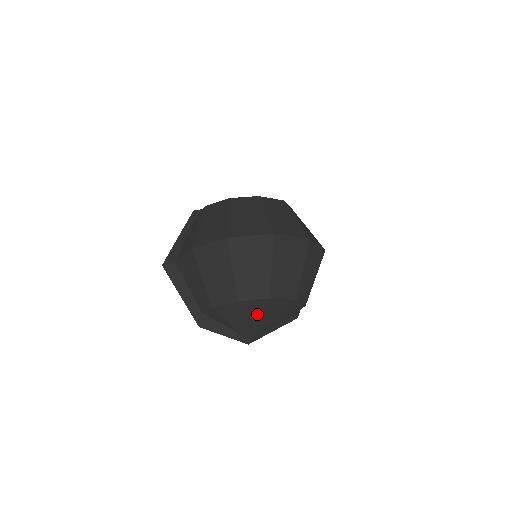
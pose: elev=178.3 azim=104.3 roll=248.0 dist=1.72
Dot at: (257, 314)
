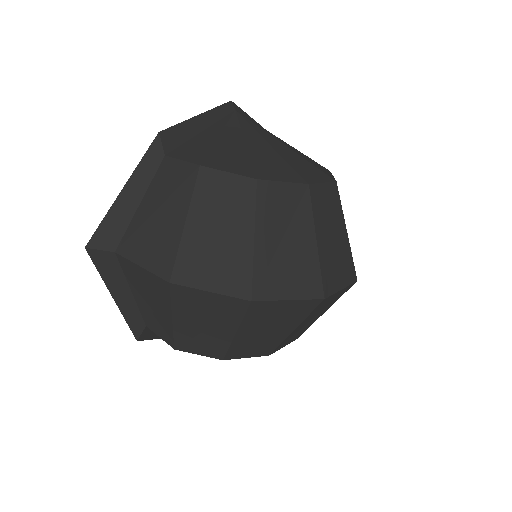
Dot at: occluded
